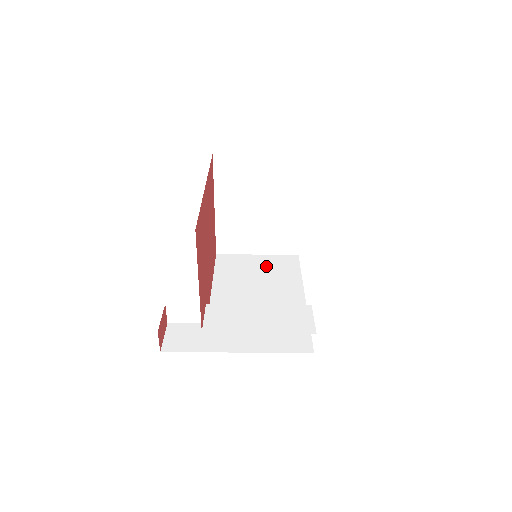
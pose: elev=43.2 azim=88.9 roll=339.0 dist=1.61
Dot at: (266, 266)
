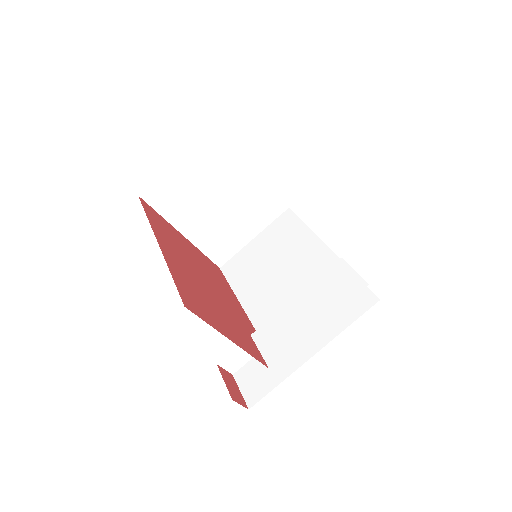
Dot at: (270, 244)
